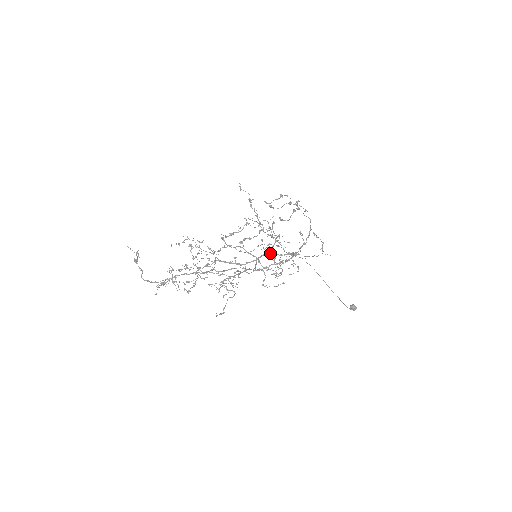
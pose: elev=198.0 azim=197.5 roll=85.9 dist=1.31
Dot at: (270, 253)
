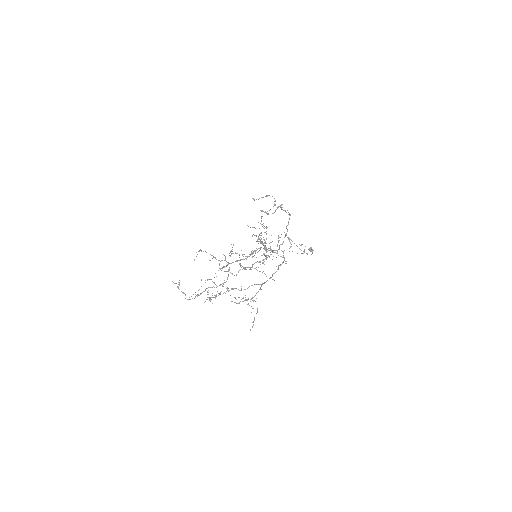
Dot at: occluded
